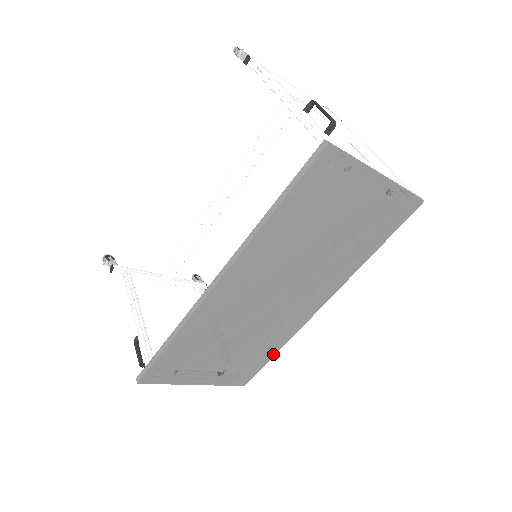
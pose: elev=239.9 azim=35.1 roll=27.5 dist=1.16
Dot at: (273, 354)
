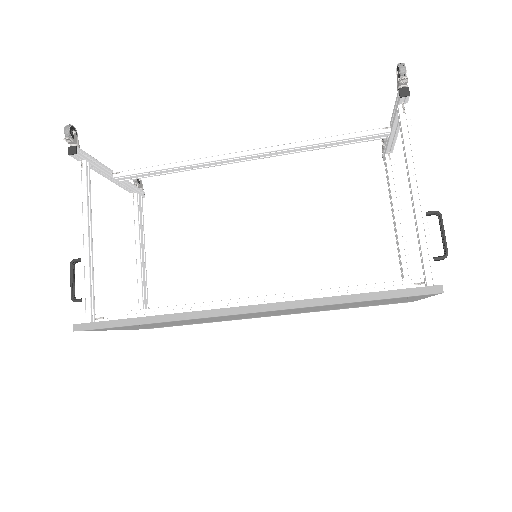
Dot at: occluded
